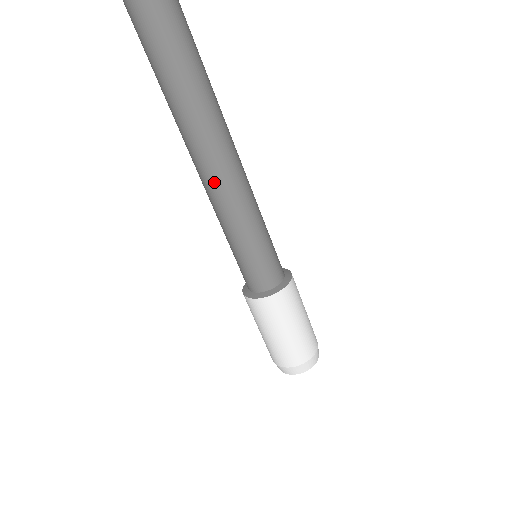
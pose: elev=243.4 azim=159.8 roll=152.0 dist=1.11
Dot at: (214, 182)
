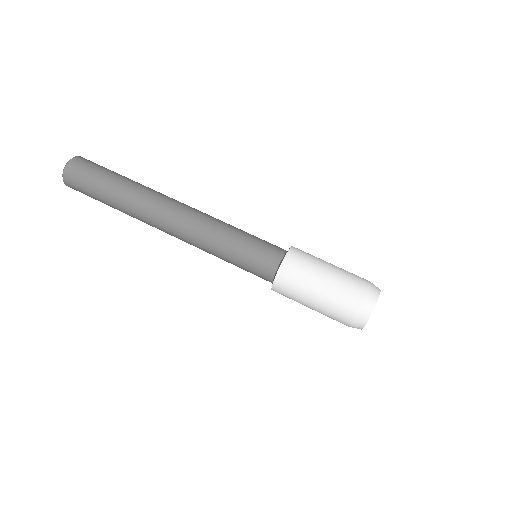
Dot at: (182, 221)
